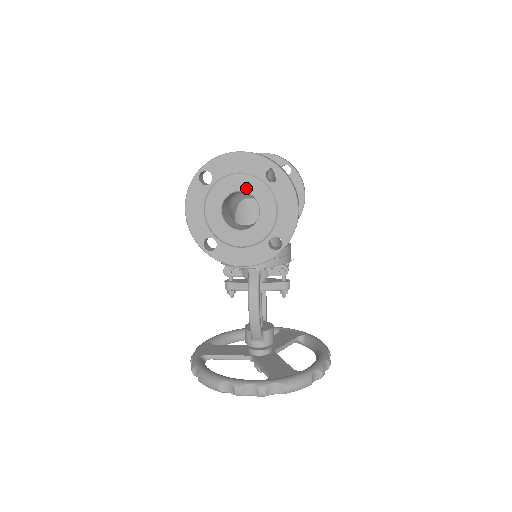
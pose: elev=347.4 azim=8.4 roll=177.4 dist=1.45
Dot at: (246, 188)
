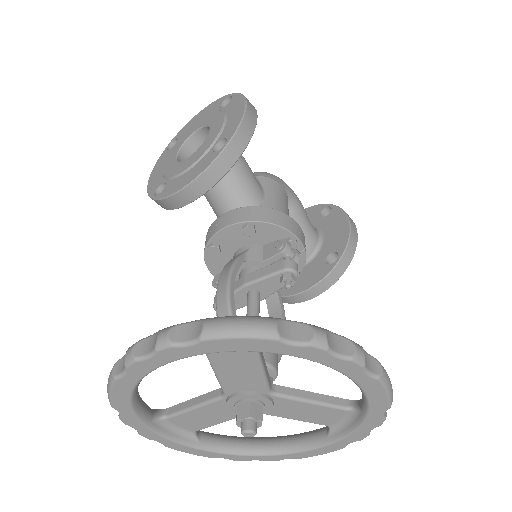
Dot at: (201, 125)
